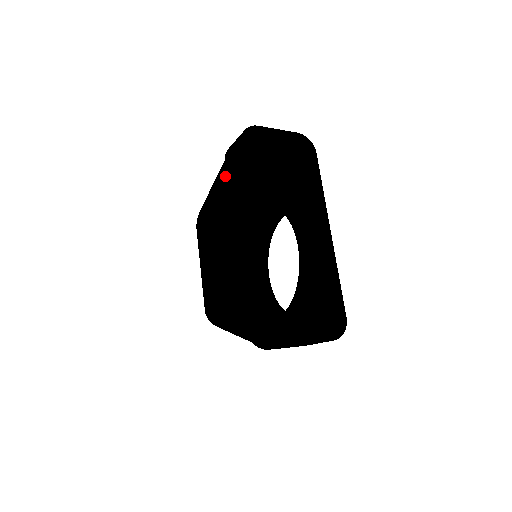
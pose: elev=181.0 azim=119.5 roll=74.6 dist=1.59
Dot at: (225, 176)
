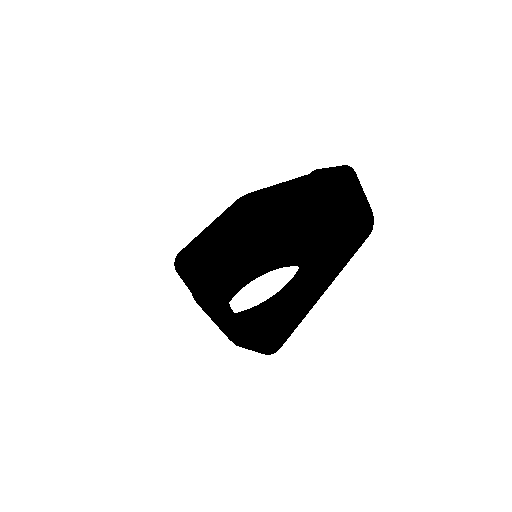
Dot at: (301, 181)
